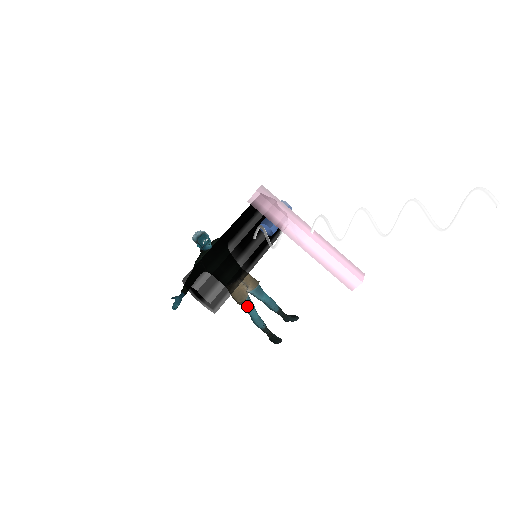
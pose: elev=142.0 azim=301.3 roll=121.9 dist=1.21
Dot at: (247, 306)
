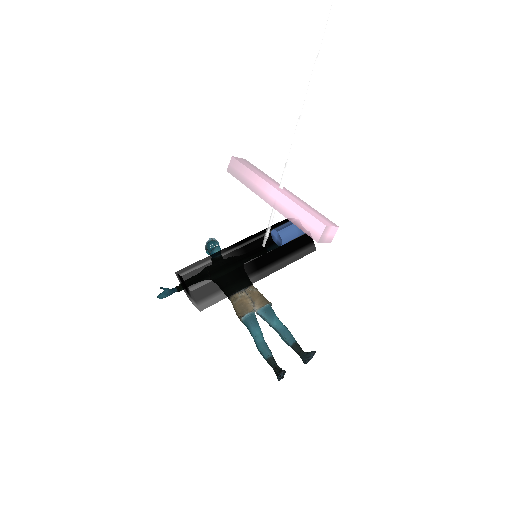
Dot at: (249, 323)
